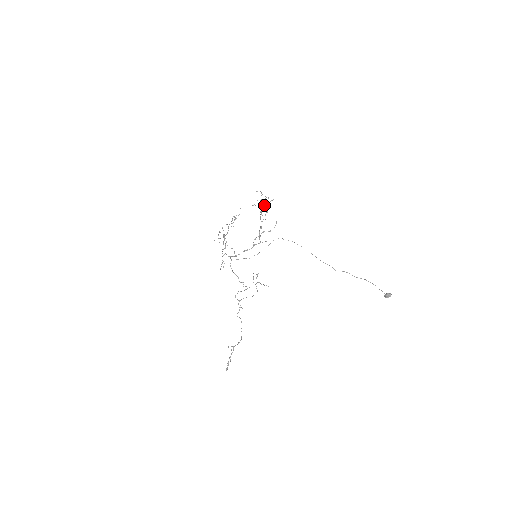
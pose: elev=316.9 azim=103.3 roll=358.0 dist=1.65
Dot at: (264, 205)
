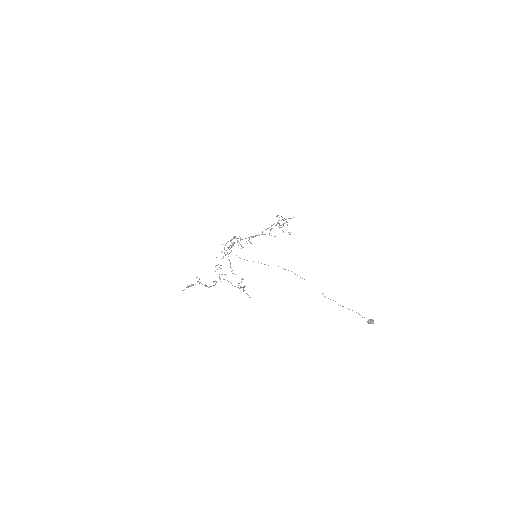
Dot at: occluded
